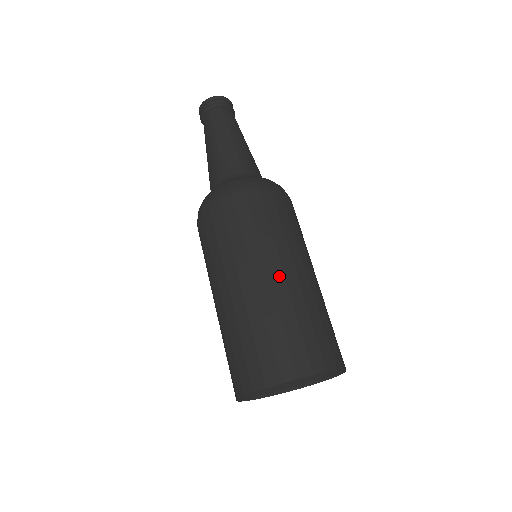
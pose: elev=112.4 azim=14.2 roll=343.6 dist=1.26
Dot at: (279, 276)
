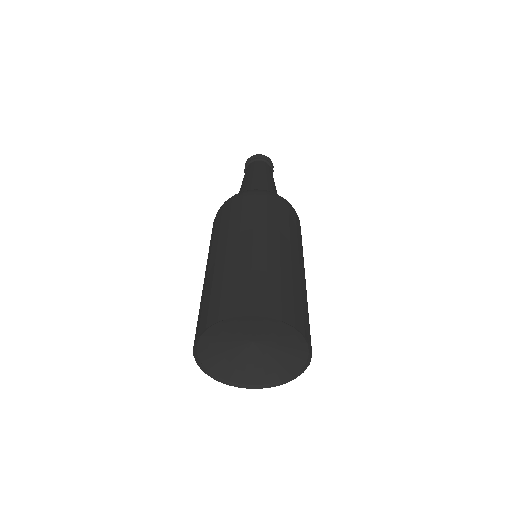
Dot at: (297, 261)
